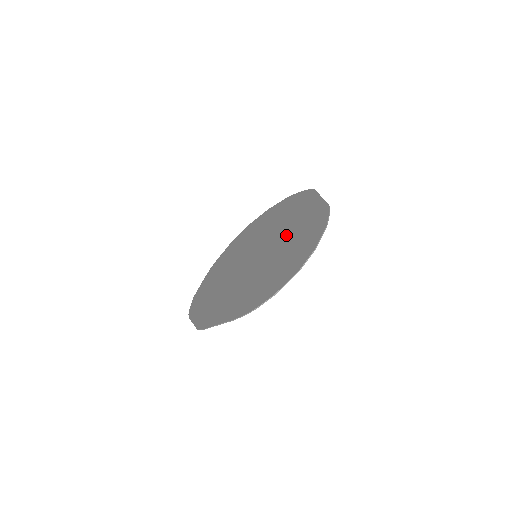
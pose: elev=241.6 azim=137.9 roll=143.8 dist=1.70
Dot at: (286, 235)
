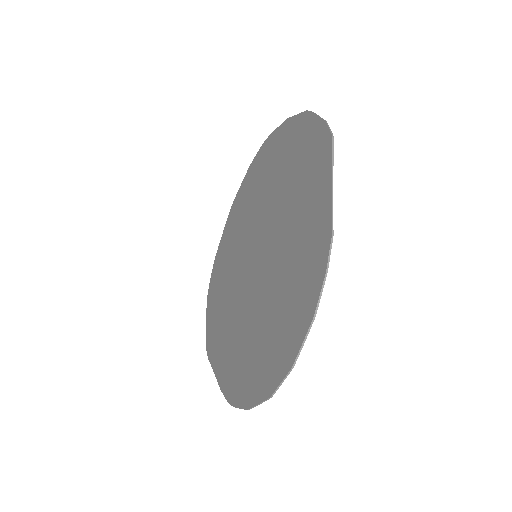
Dot at: (281, 254)
